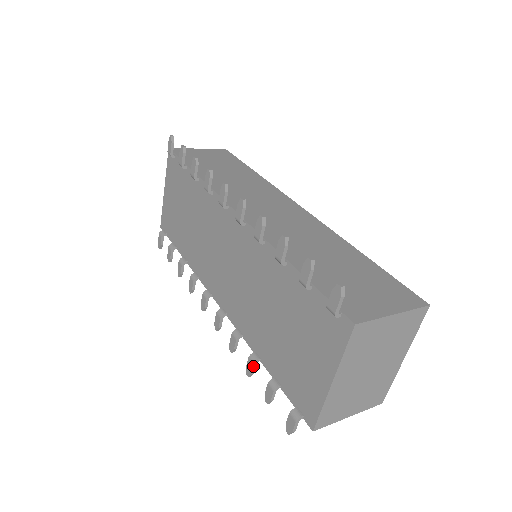
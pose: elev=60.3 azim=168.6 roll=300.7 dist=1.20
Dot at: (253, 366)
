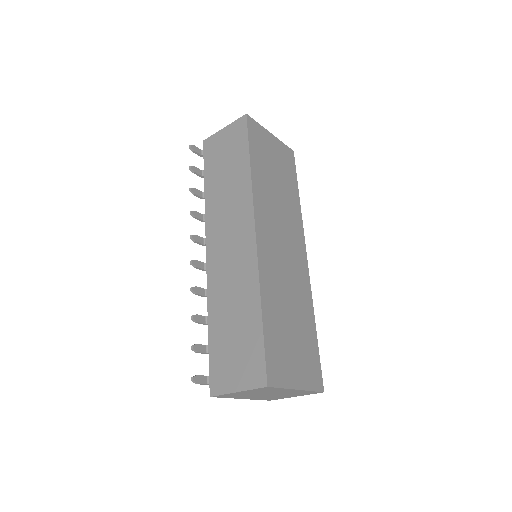
Dot at: occluded
